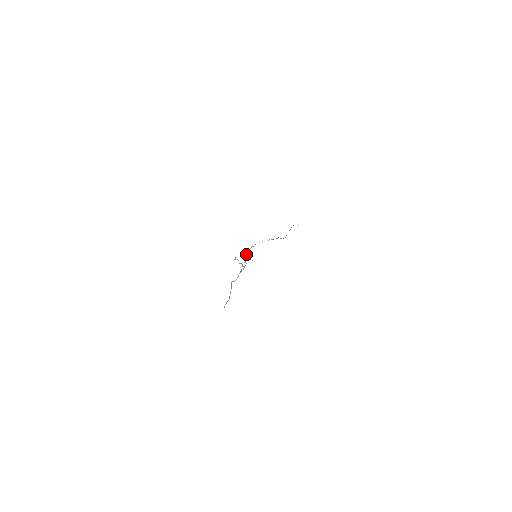
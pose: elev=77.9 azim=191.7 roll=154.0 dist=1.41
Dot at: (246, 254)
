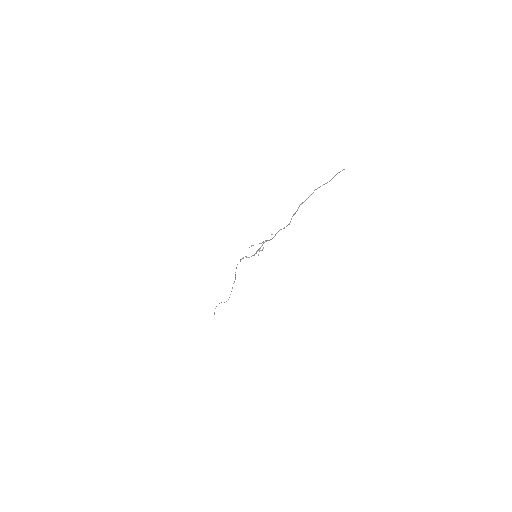
Dot at: (246, 257)
